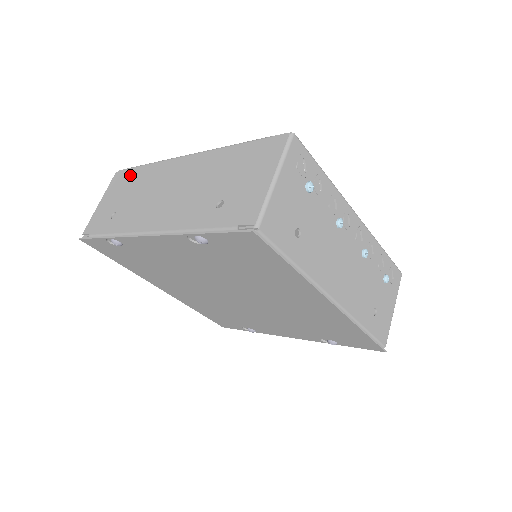
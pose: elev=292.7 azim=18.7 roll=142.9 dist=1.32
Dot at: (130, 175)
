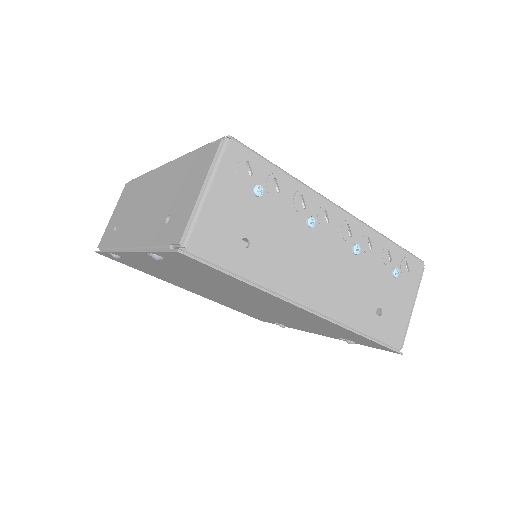
Dot at: (131, 187)
